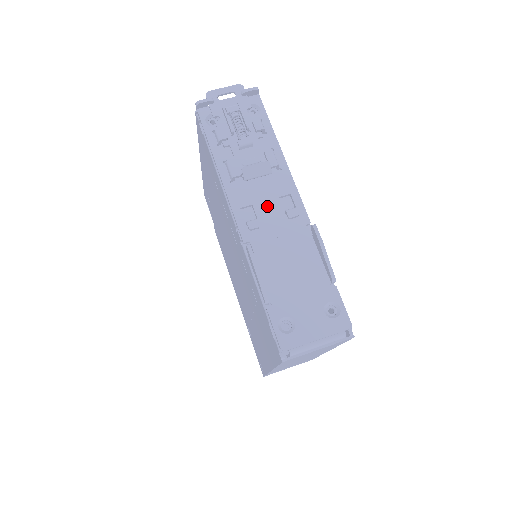
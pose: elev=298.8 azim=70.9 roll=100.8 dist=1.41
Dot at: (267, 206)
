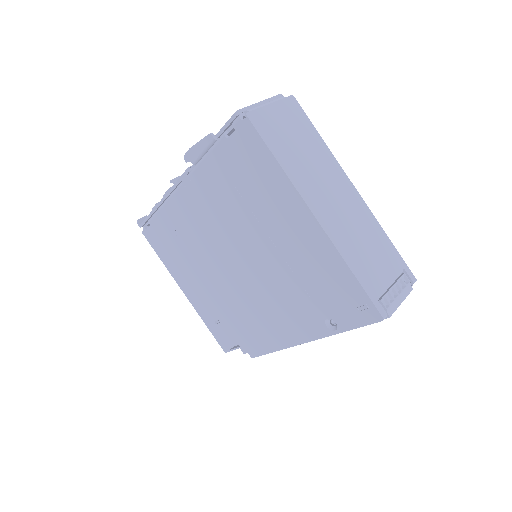
Dot at: occluded
